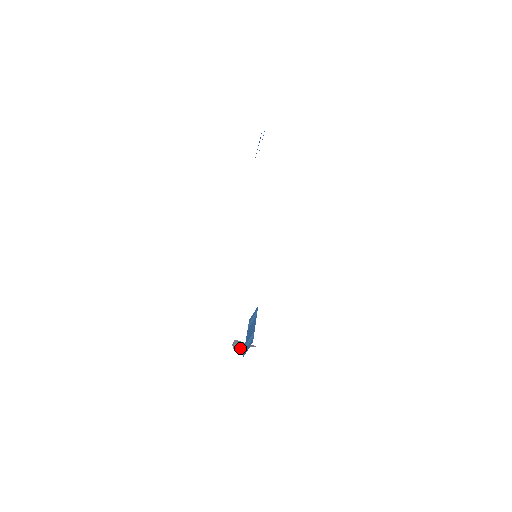
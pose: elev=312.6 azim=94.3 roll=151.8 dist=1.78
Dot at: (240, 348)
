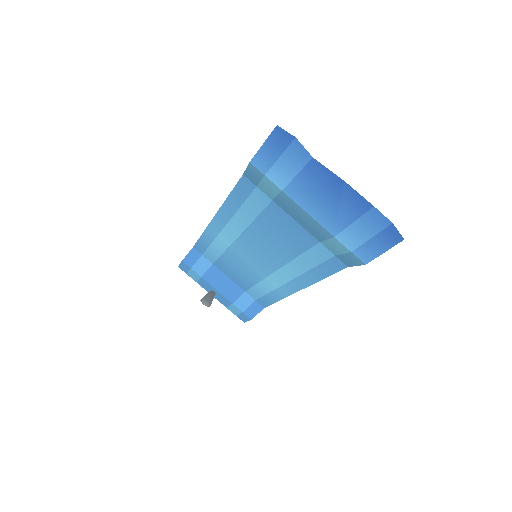
Dot at: (212, 300)
